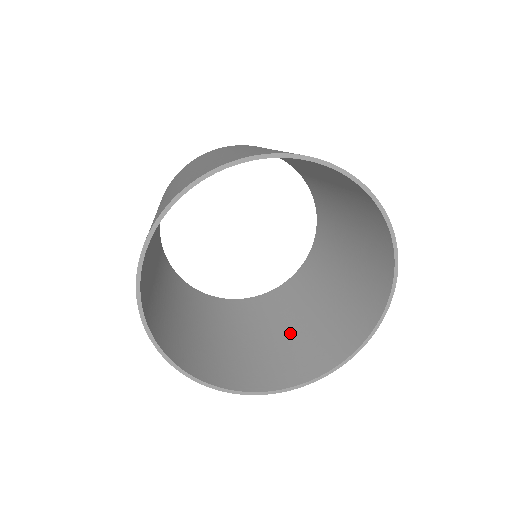
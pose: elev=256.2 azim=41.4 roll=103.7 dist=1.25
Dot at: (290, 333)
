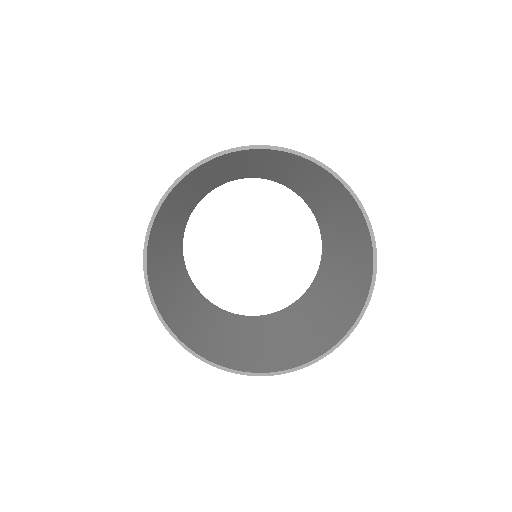
Dot at: (339, 287)
